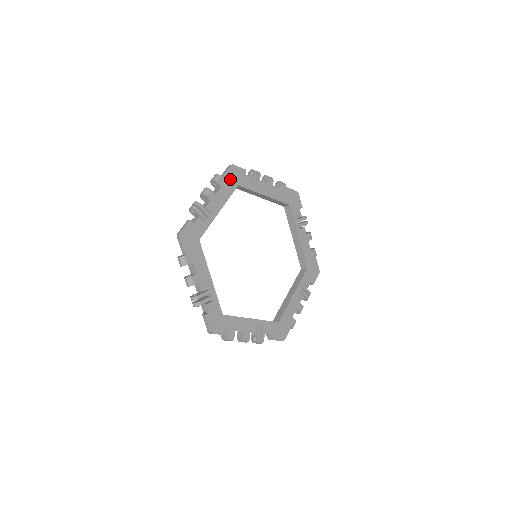
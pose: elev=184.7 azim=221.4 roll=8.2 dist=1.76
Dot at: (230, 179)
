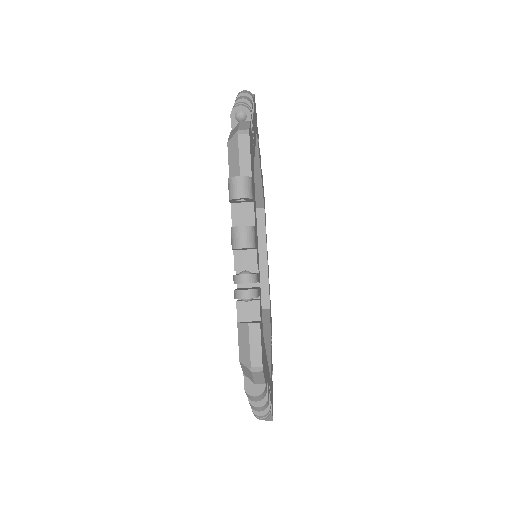
Dot at: occluded
